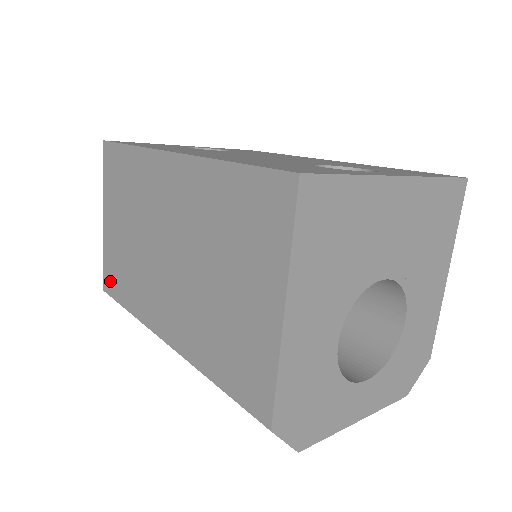
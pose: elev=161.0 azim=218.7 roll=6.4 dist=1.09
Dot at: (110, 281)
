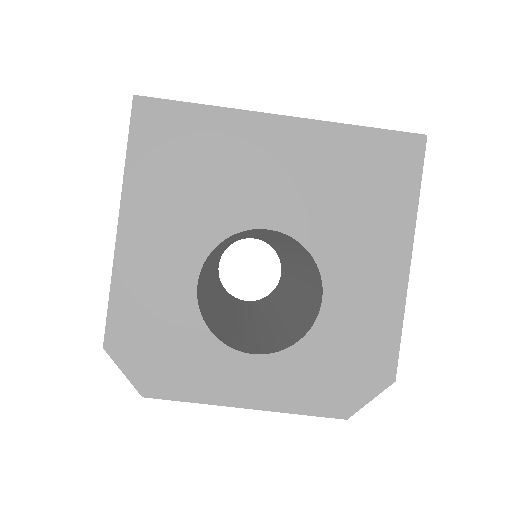
Dot at: occluded
